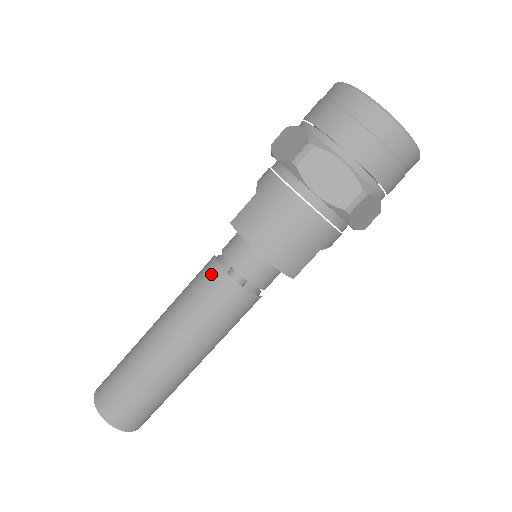
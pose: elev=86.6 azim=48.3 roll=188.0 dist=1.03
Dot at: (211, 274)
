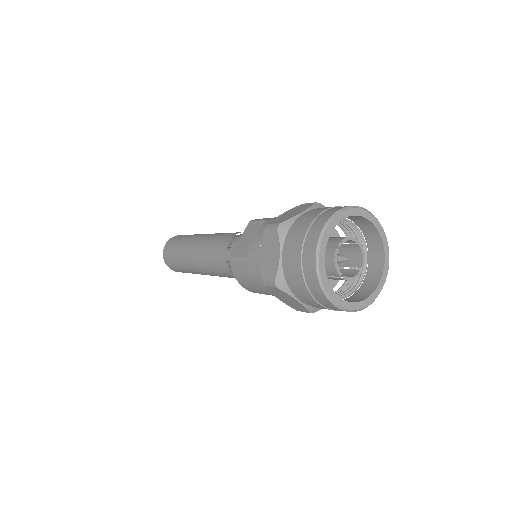
Dot at: (220, 262)
